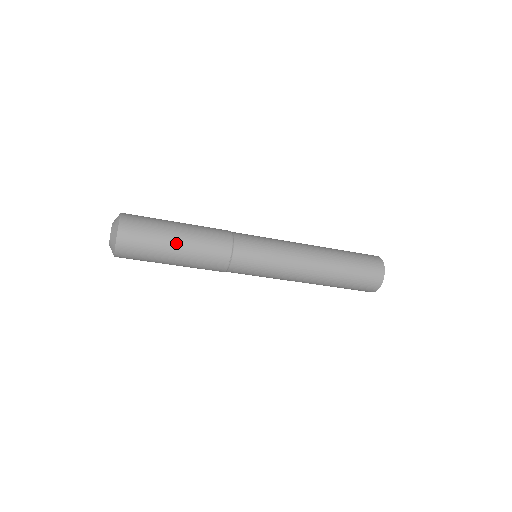
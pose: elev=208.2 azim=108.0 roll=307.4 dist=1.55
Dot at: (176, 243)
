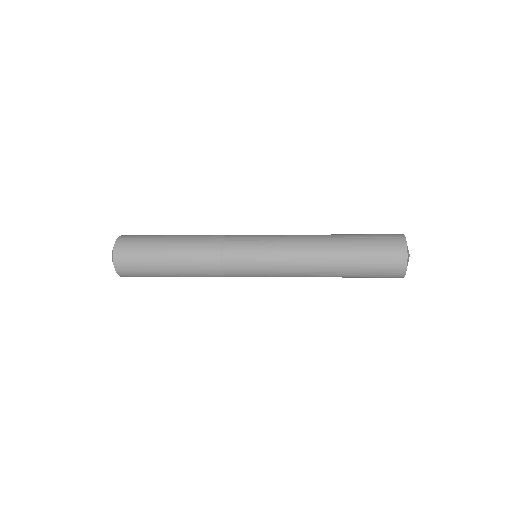
Dot at: (169, 274)
